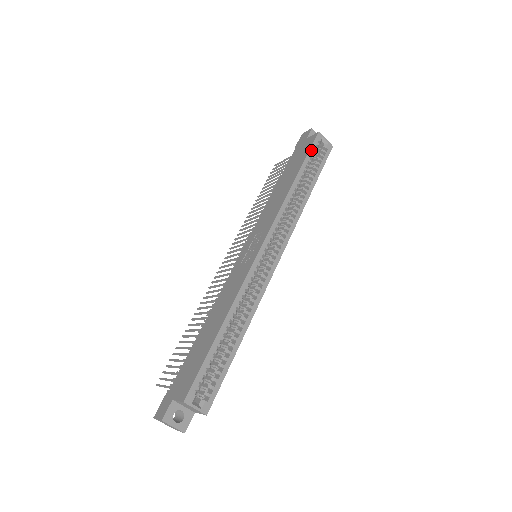
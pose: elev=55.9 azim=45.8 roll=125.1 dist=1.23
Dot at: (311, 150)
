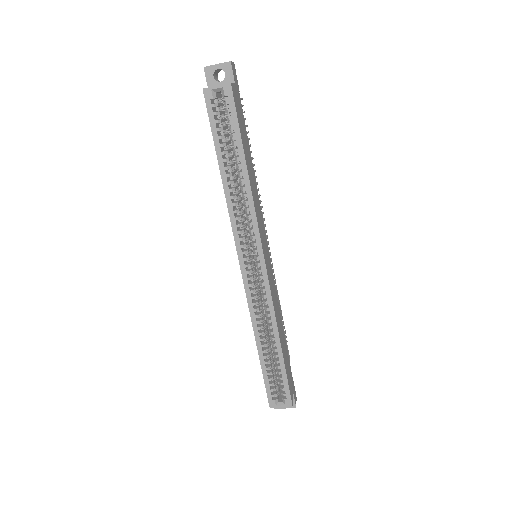
Dot at: (212, 123)
